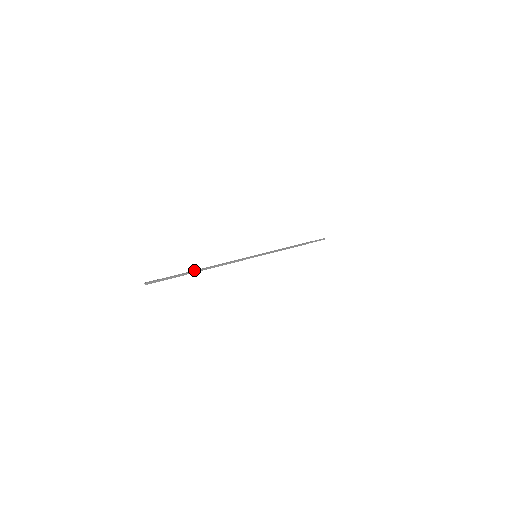
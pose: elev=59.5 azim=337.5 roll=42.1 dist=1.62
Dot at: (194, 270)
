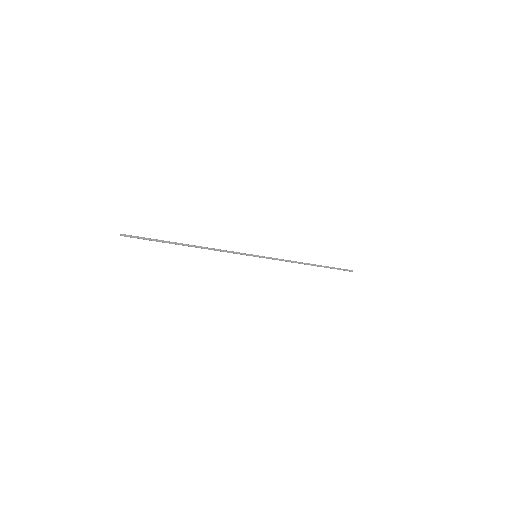
Dot at: (179, 243)
